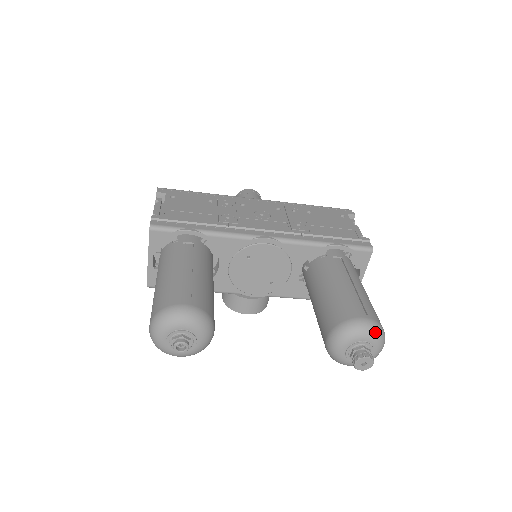
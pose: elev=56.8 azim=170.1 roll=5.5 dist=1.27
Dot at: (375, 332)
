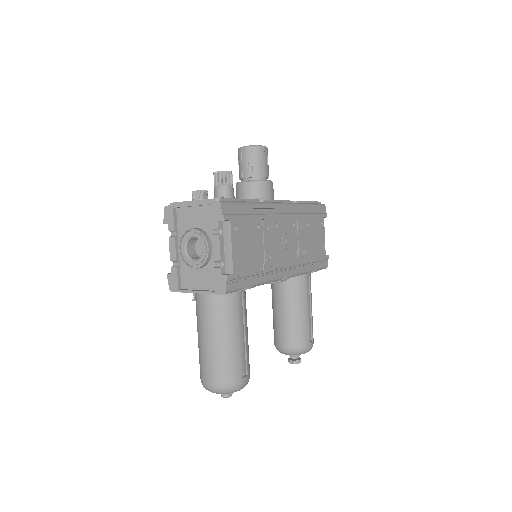
Dot at: occluded
